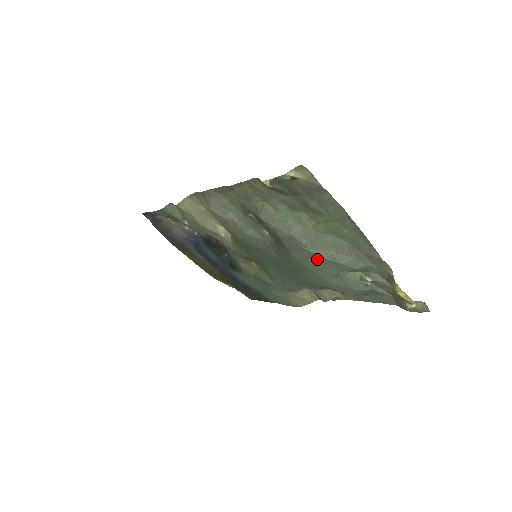
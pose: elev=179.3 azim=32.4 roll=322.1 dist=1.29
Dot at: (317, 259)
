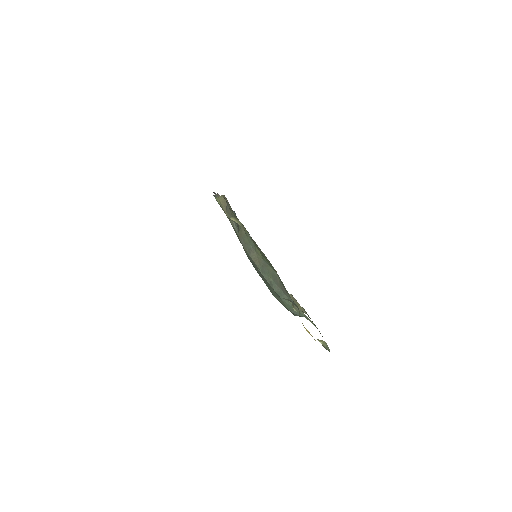
Dot at: (265, 279)
